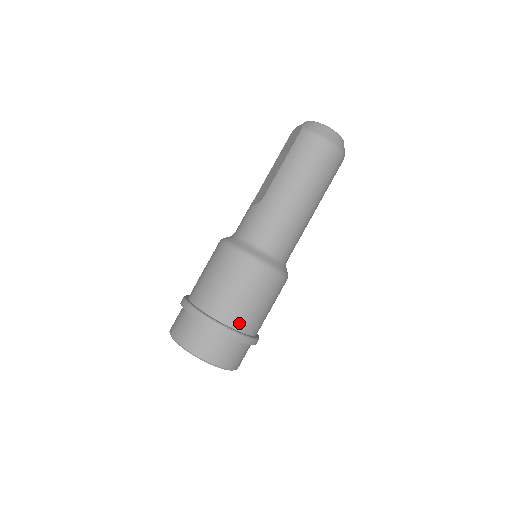
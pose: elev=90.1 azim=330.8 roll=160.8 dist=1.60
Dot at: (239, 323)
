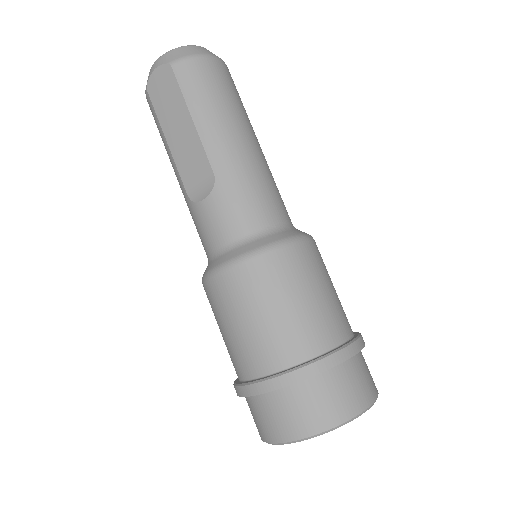
Dot at: (346, 328)
